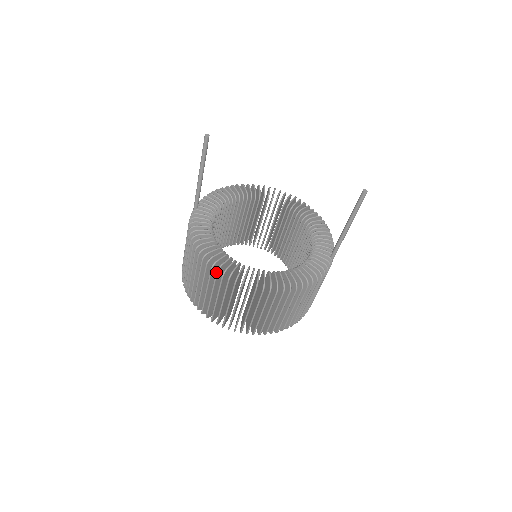
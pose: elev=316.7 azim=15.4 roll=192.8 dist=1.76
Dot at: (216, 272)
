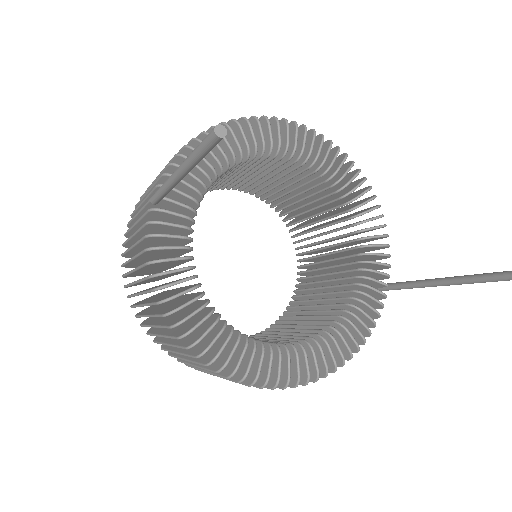
Dot at: occluded
